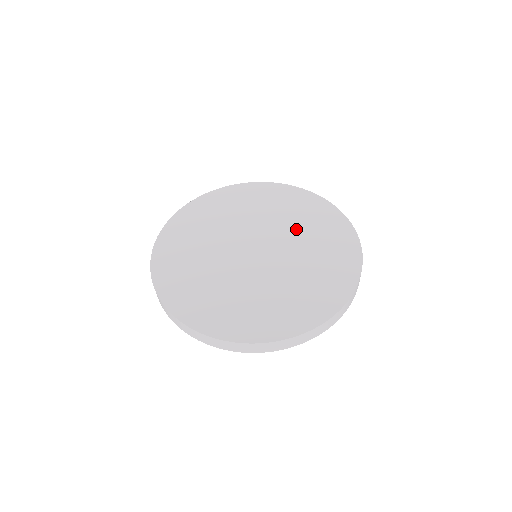
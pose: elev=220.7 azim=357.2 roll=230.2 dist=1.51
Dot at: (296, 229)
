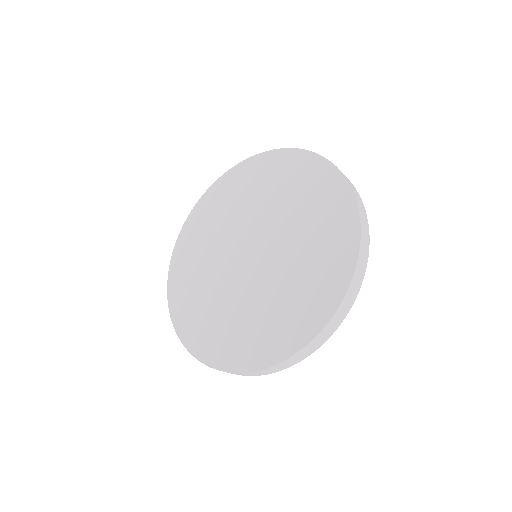
Dot at: (277, 204)
